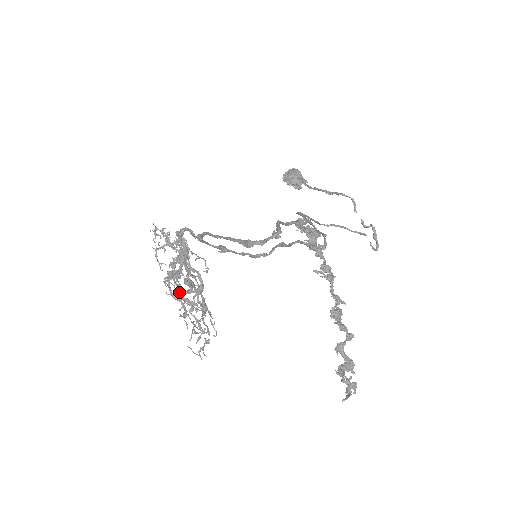
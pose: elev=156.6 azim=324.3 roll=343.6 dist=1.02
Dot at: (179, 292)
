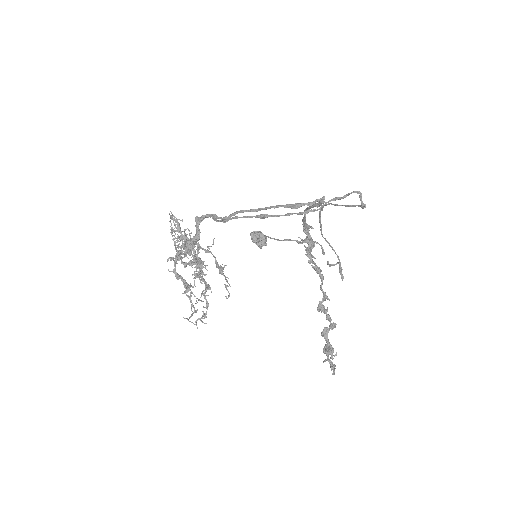
Dot at: (194, 261)
